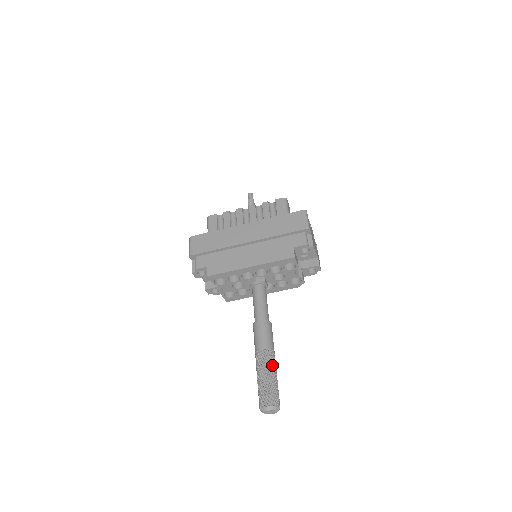
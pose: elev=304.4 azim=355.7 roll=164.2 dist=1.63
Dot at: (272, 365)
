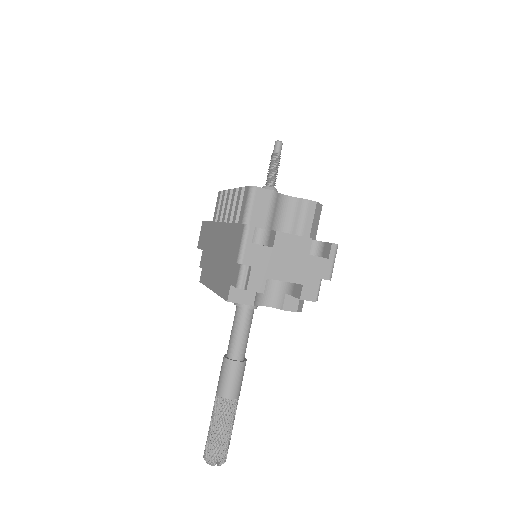
Dot at: (219, 417)
